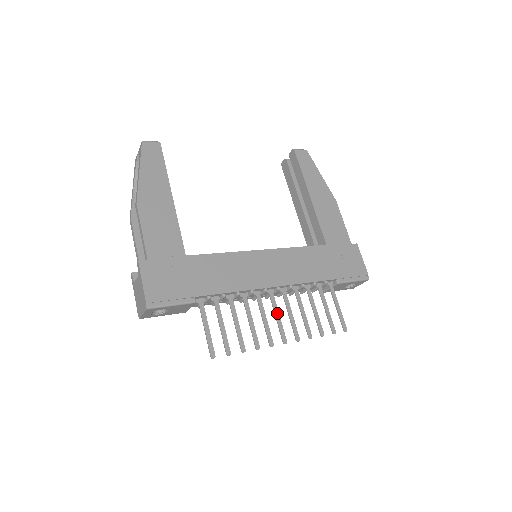
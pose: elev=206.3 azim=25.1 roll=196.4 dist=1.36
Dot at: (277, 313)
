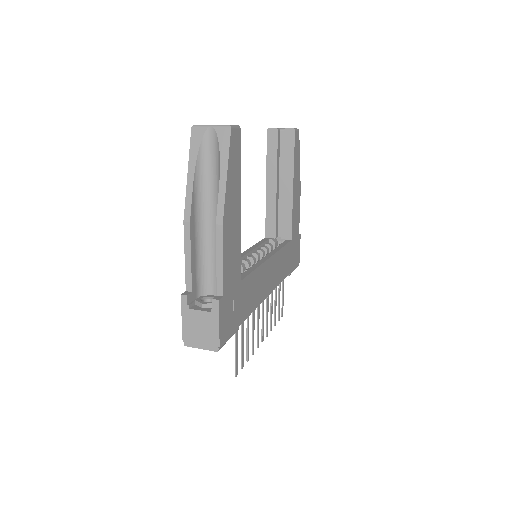
Dot at: (263, 316)
